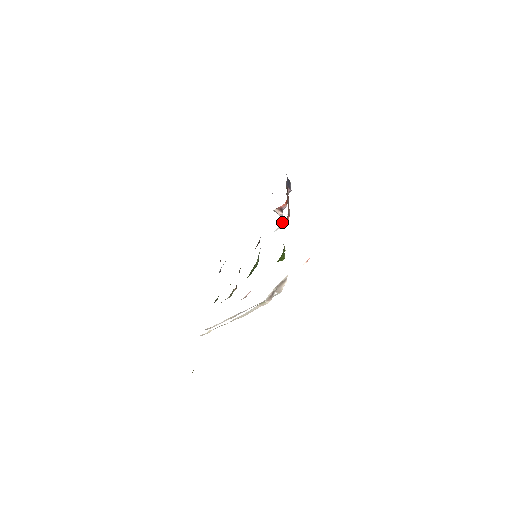
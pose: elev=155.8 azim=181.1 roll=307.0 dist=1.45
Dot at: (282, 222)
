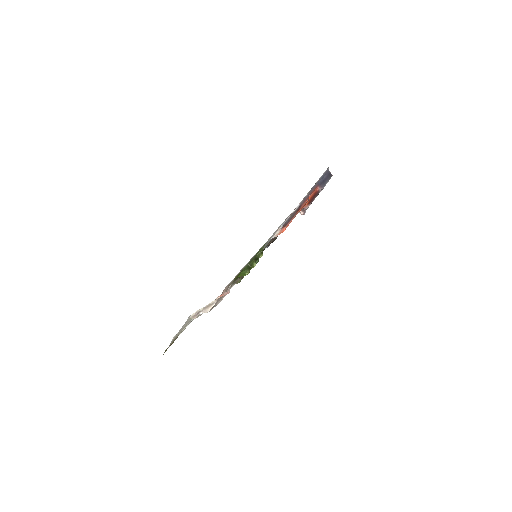
Dot at: (277, 232)
